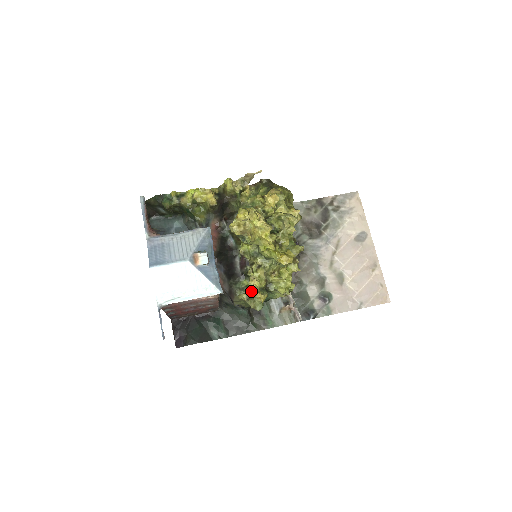
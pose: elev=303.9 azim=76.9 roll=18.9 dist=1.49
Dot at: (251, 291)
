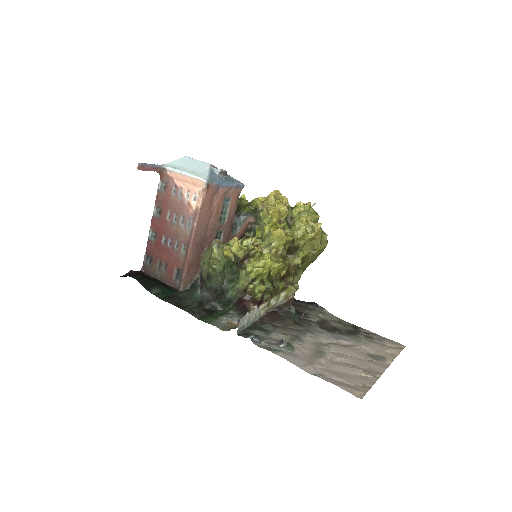
Dot at: occluded
